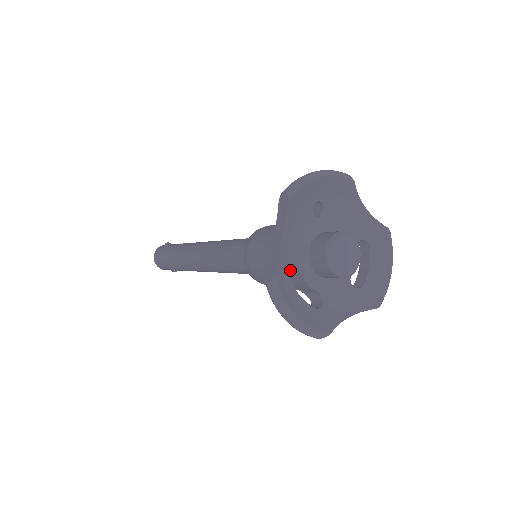
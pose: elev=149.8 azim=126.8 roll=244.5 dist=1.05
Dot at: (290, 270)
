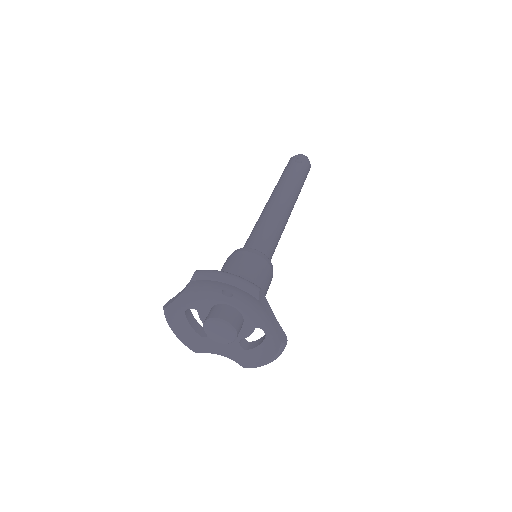
Dot at: (187, 308)
